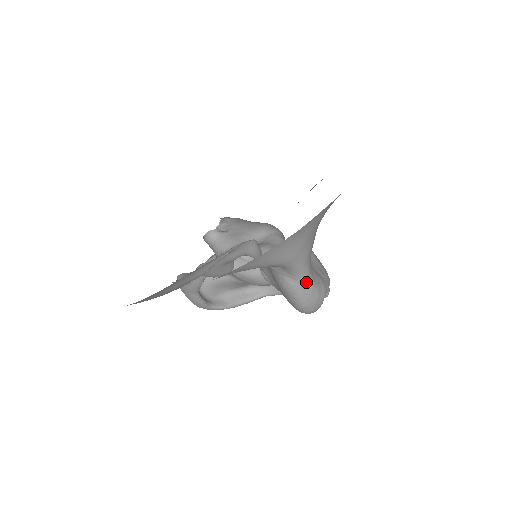
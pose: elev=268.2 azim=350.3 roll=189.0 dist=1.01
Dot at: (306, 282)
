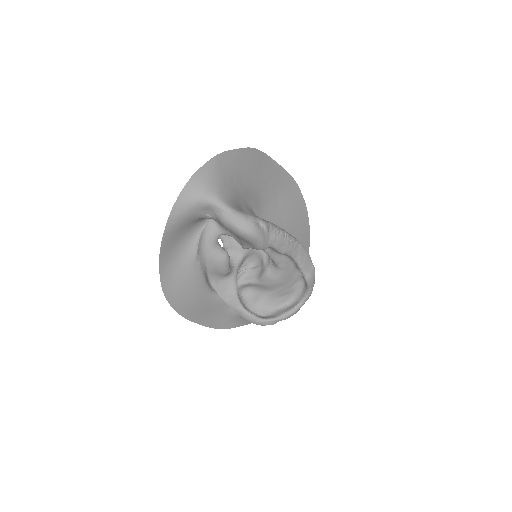
Dot at: (228, 210)
